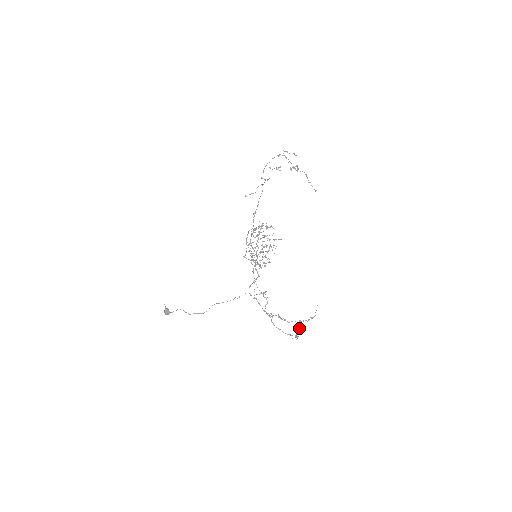
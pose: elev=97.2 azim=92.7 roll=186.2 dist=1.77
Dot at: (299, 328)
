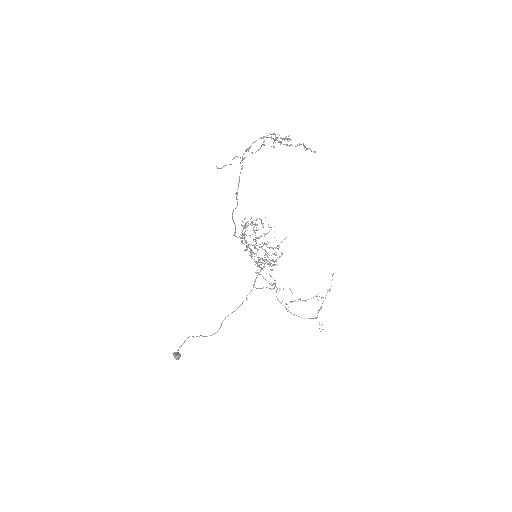
Dot at: (319, 310)
